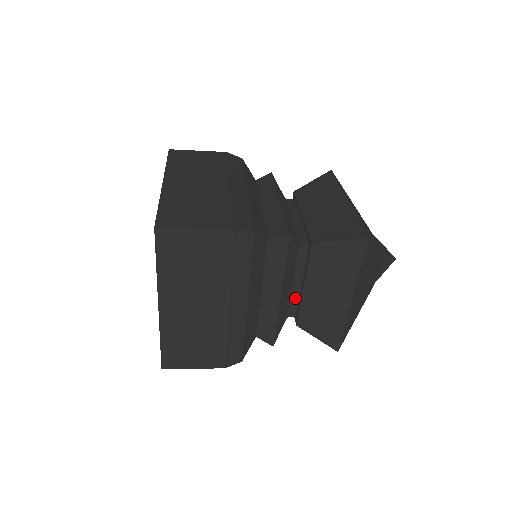
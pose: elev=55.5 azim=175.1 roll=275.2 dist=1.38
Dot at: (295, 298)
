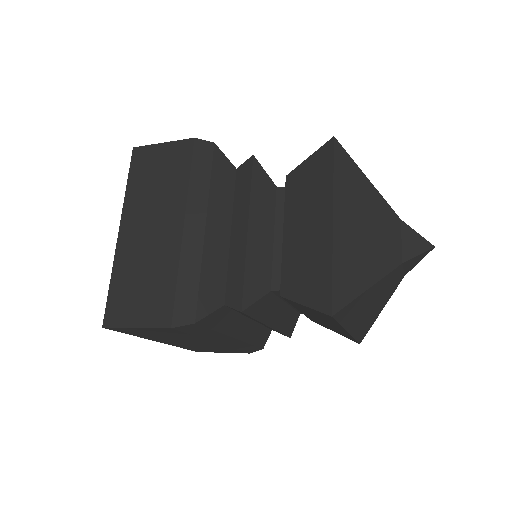
Dot at: (279, 260)
